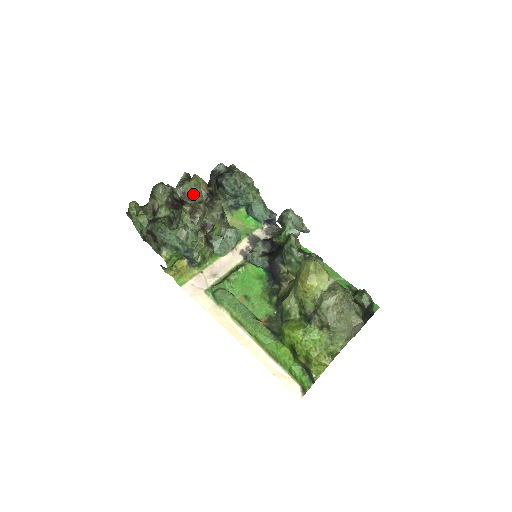
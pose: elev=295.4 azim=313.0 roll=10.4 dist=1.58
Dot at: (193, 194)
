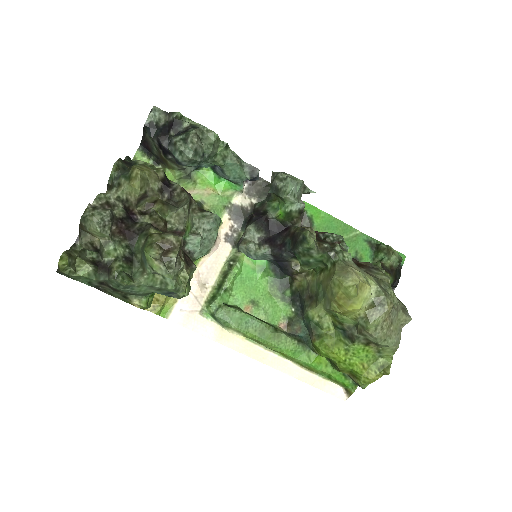
Dot at: (141, 198)
